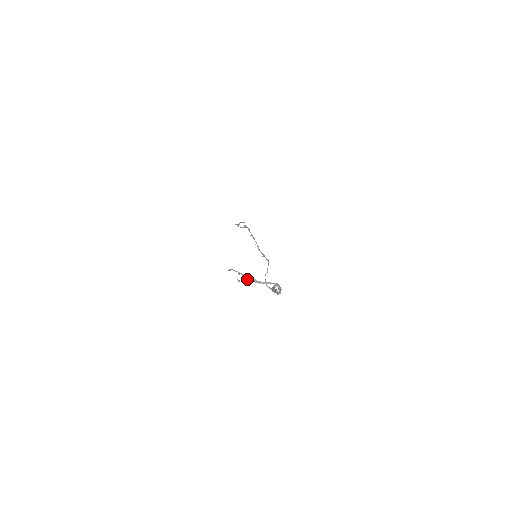
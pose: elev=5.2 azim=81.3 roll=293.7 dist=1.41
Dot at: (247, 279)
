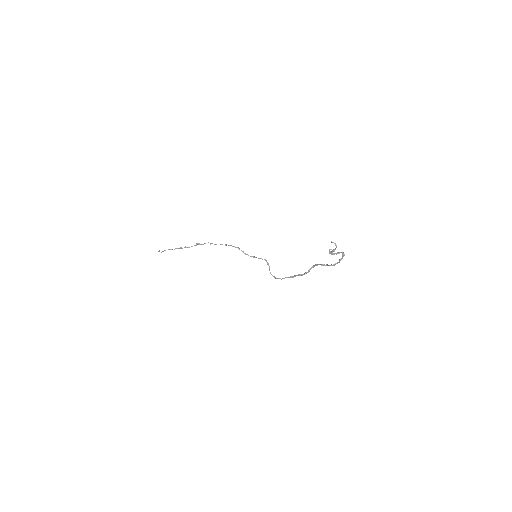
Dot at: occluded
